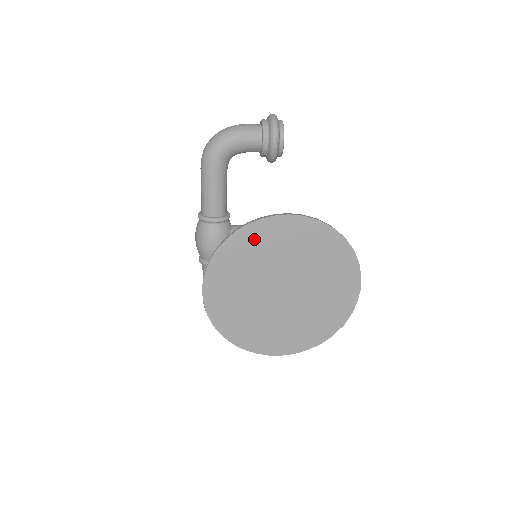
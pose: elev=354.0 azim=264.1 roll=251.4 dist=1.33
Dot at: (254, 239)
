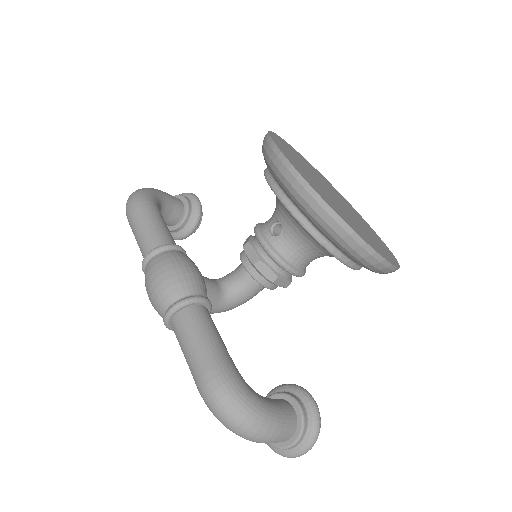
Dot at: (286, 145)
